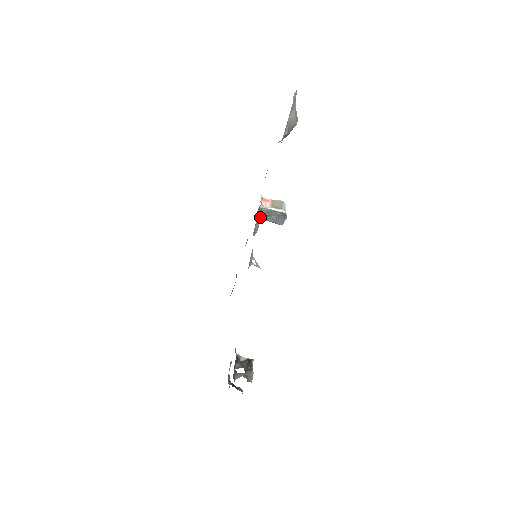
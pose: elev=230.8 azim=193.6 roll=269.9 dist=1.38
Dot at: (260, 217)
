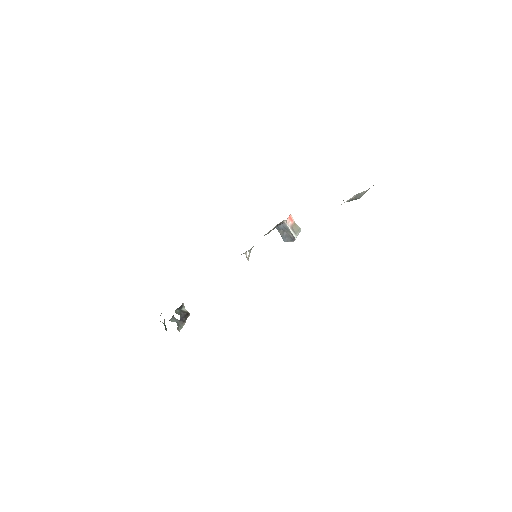
Dot at: (277, 225)
